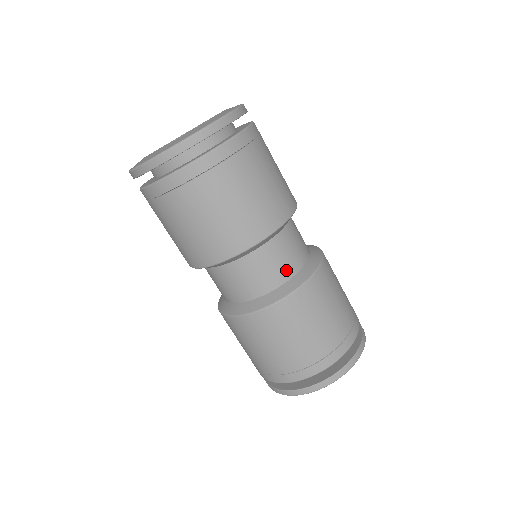
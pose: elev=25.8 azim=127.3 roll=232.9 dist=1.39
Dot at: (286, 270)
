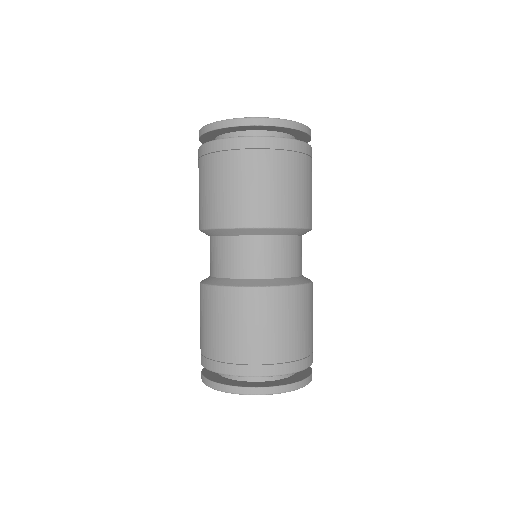
Dot at: (298, 267)
